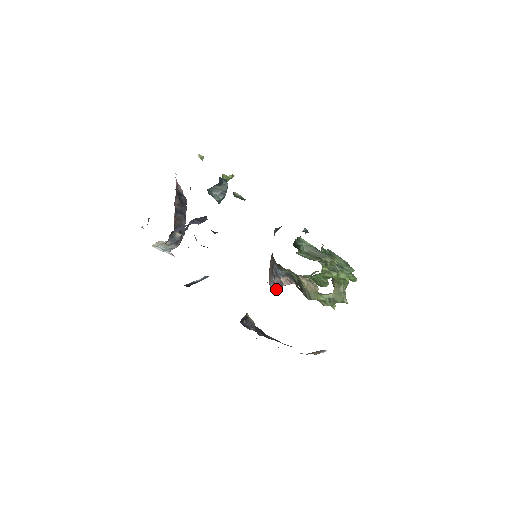
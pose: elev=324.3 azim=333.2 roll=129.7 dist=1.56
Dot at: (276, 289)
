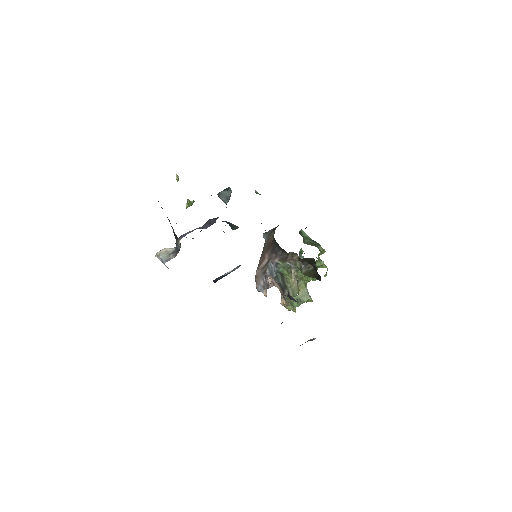
Dot at: (263, 292)
